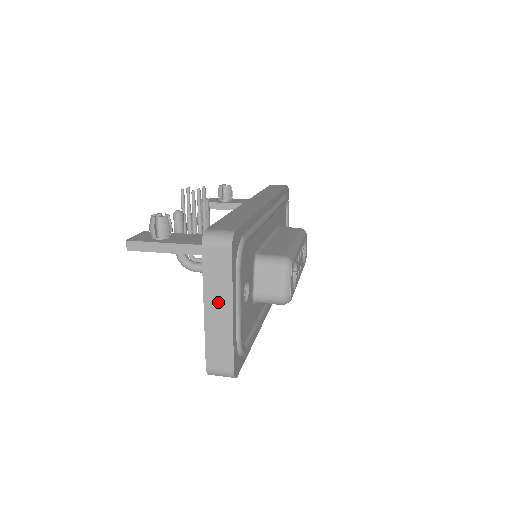
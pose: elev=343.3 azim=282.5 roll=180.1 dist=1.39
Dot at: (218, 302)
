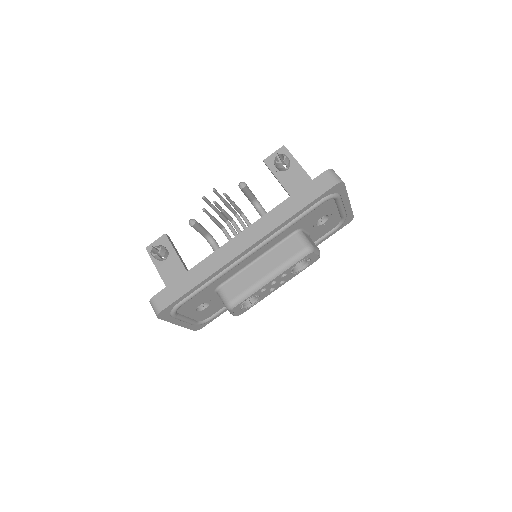
Dot at: occluded
